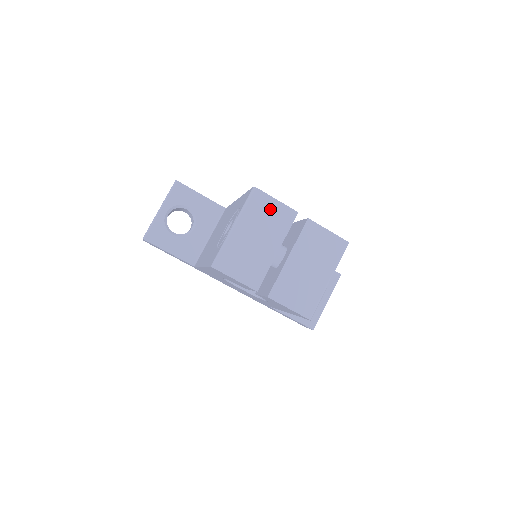
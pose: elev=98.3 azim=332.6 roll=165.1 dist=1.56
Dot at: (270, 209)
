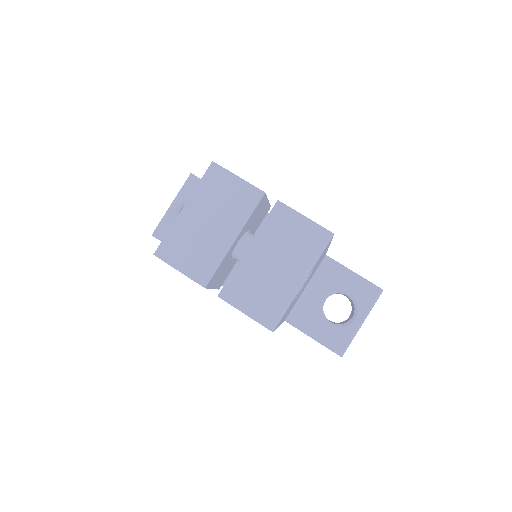
Dot at: (229, 188)
